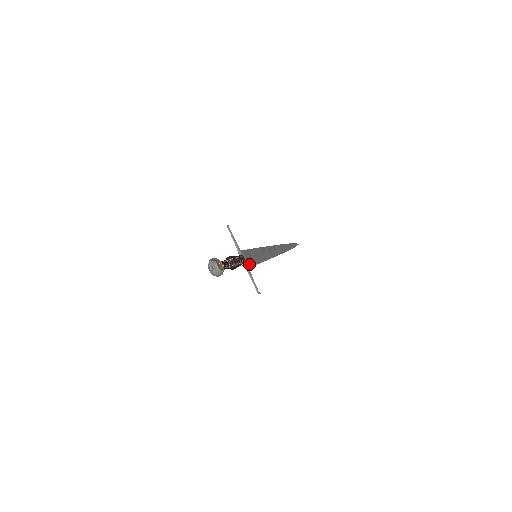
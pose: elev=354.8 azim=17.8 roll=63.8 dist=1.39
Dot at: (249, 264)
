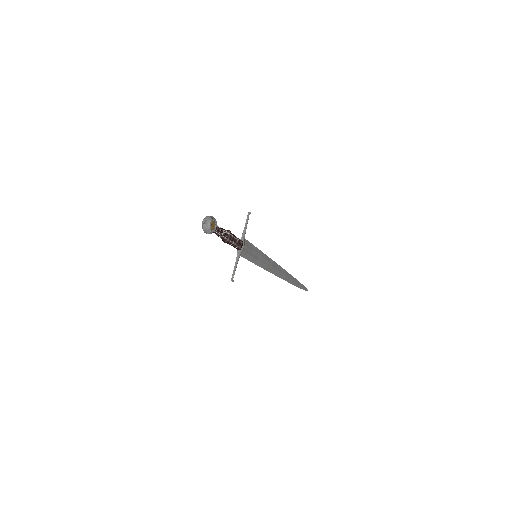
Dot at: (243, 254)
